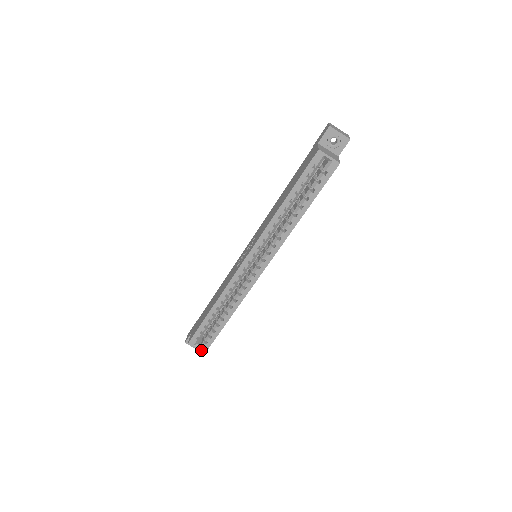
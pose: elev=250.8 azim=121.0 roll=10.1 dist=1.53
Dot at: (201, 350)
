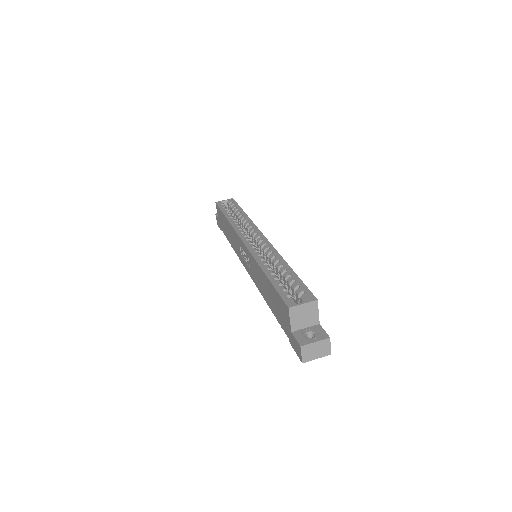
Dot at: (309, 301)
